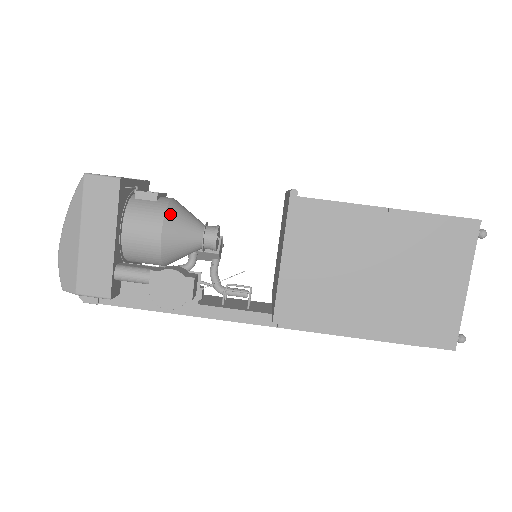
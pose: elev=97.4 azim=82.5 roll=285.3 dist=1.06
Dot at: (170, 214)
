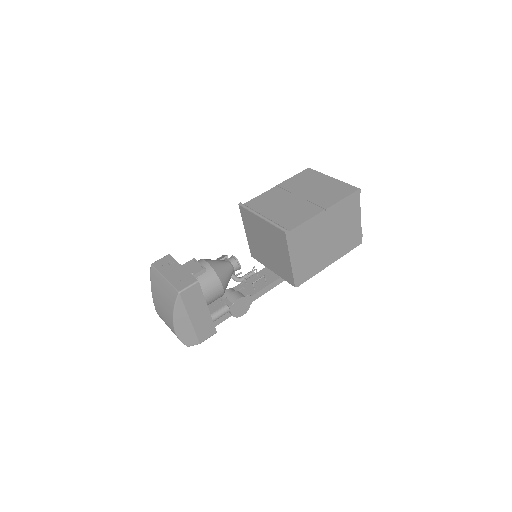
Dot at: (219, 274)
